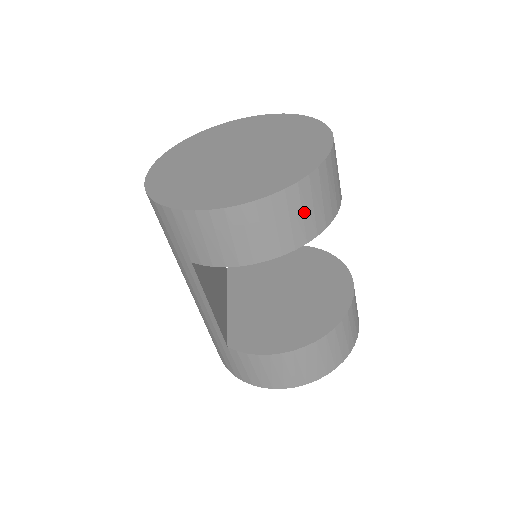
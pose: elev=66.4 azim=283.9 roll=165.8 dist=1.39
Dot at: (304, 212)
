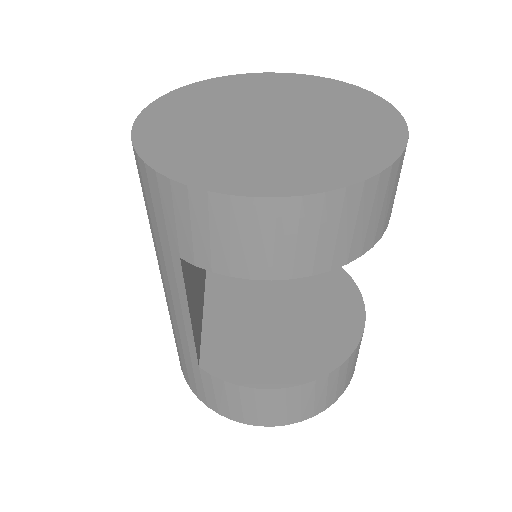
Dot at: (358, 223)
